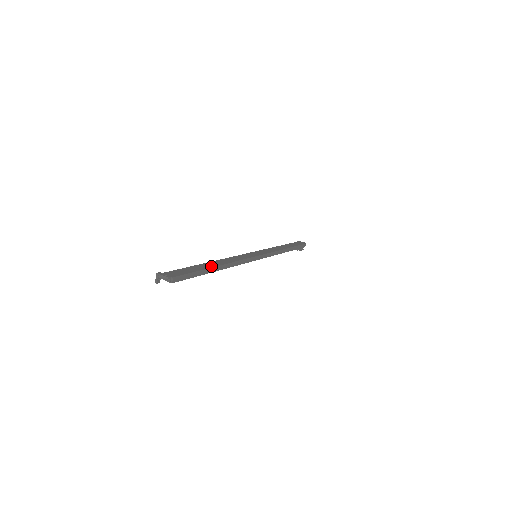
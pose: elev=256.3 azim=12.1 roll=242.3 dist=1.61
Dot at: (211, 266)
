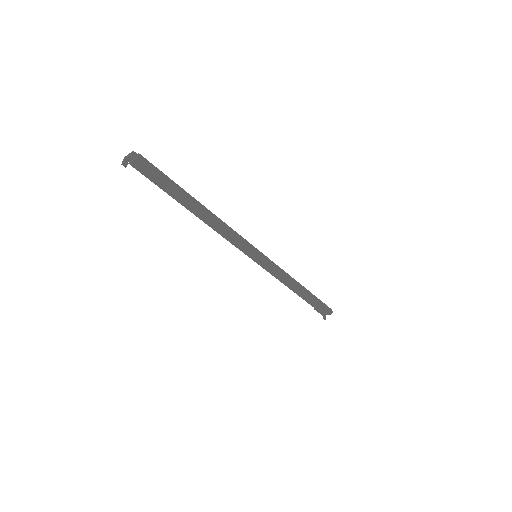
Dot at: (190, 197)
